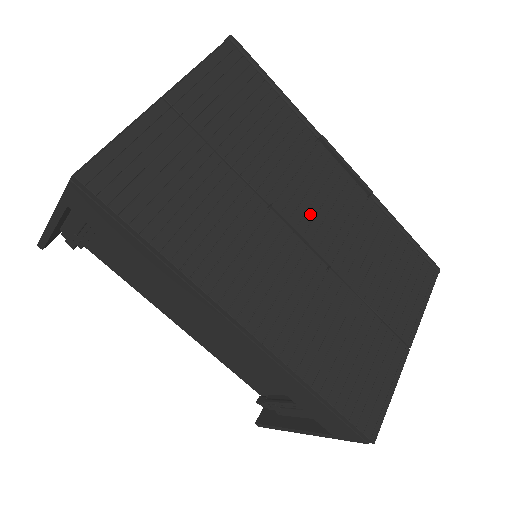
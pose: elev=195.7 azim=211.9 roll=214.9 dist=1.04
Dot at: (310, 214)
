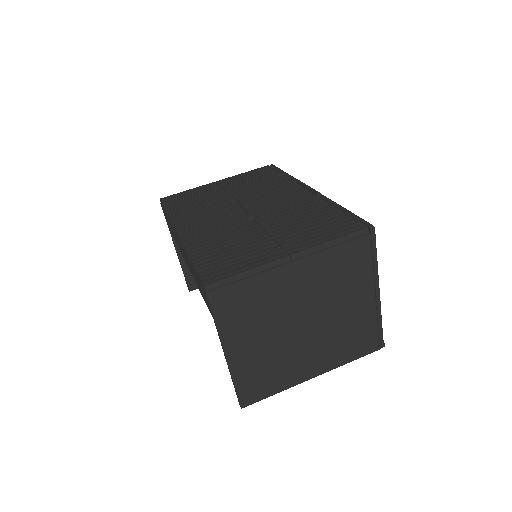
Dot at: (261, 204)
